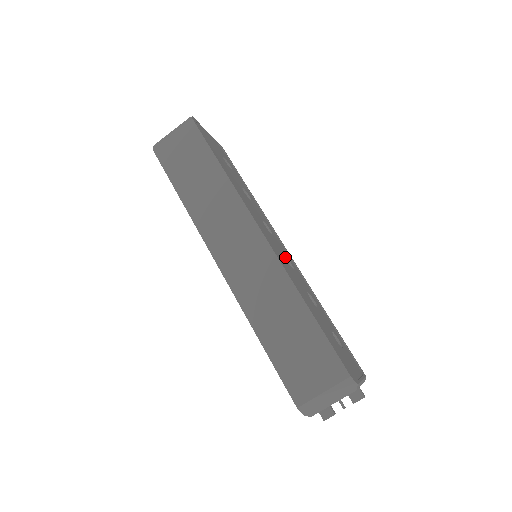
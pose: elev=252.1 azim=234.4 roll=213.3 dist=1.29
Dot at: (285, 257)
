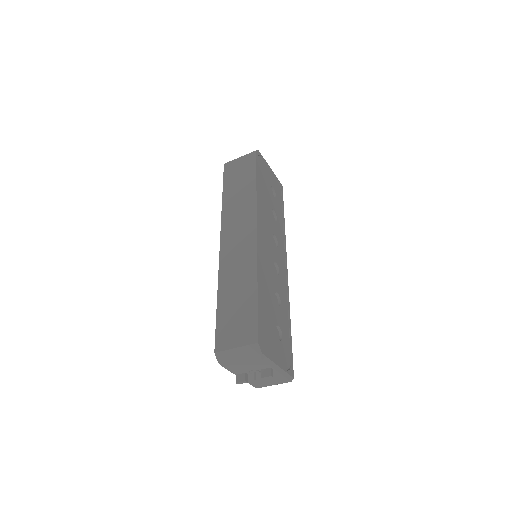
Dot at: (277, 265)
